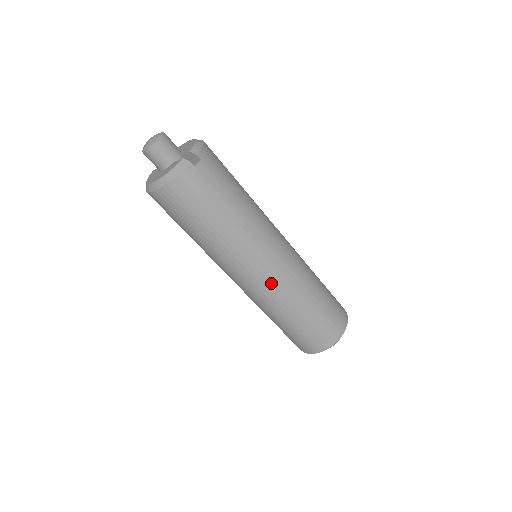
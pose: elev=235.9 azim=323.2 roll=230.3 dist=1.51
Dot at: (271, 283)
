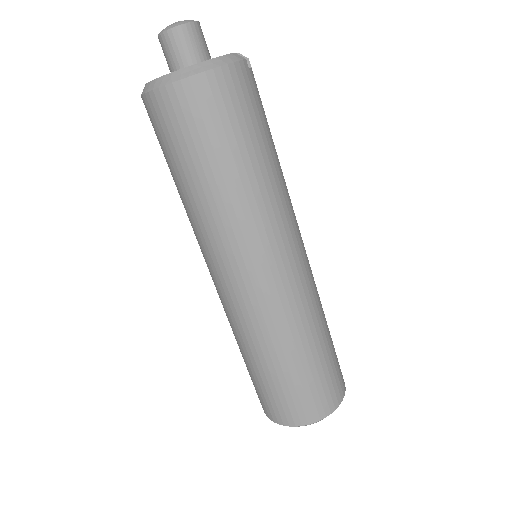
Dot at: (295, 283)
